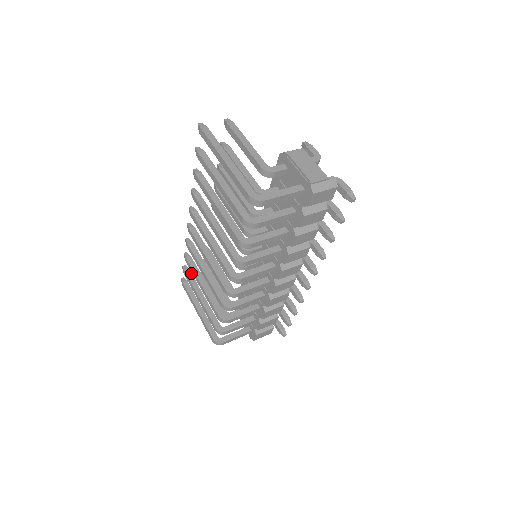
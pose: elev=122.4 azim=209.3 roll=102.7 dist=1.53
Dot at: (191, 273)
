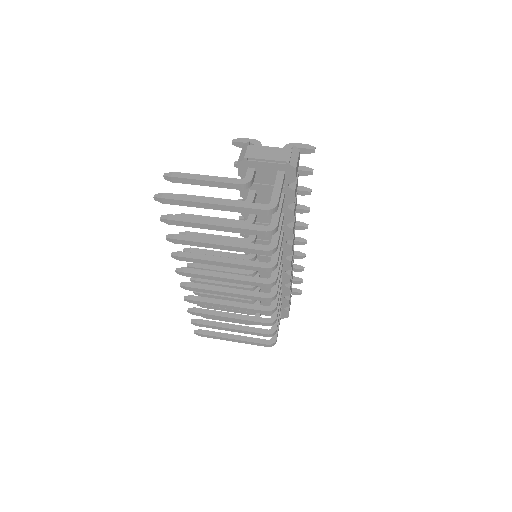
Dot at: (203, 320)
